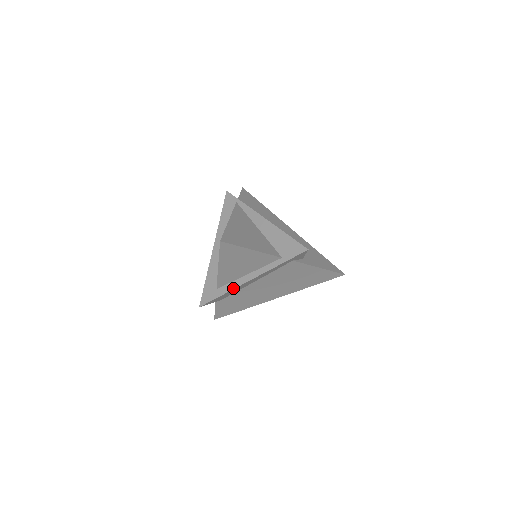
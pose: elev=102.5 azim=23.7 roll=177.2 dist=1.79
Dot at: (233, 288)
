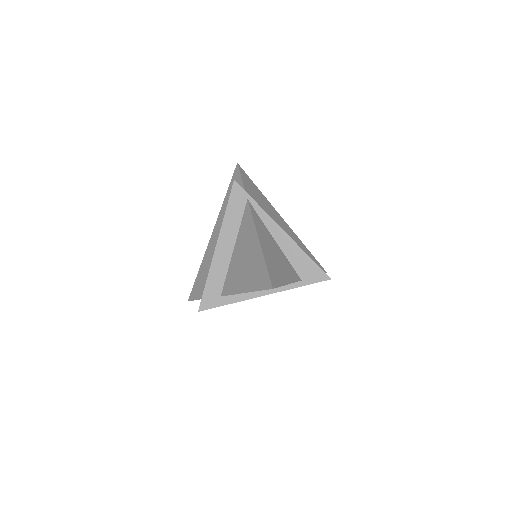
Dot at: (242, 300)
